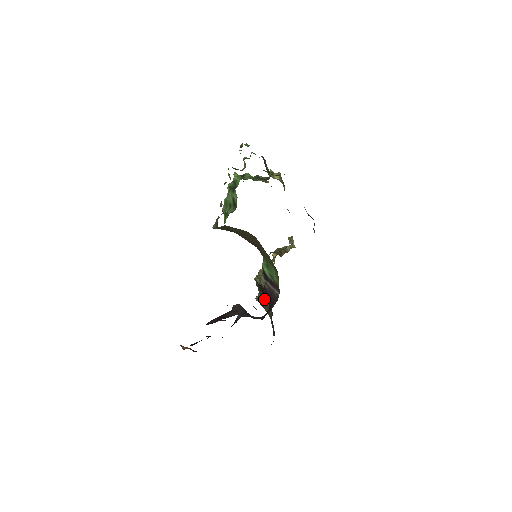
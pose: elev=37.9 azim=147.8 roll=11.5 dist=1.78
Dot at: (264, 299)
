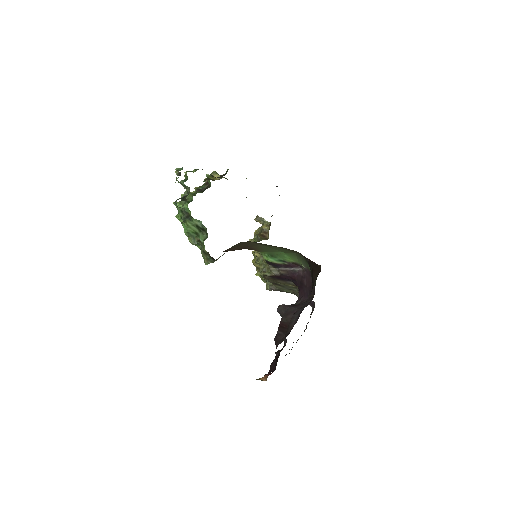
Dot at: (282, 284)
